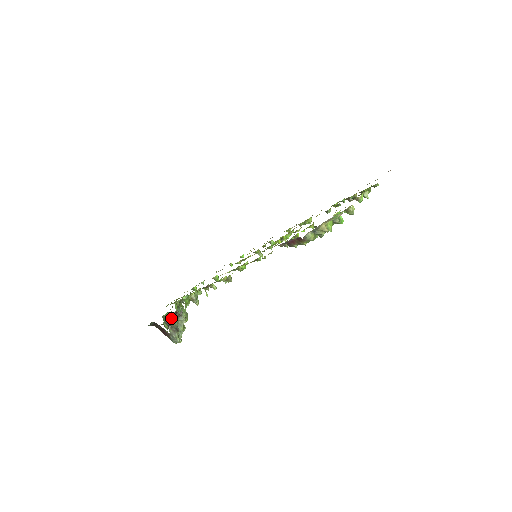
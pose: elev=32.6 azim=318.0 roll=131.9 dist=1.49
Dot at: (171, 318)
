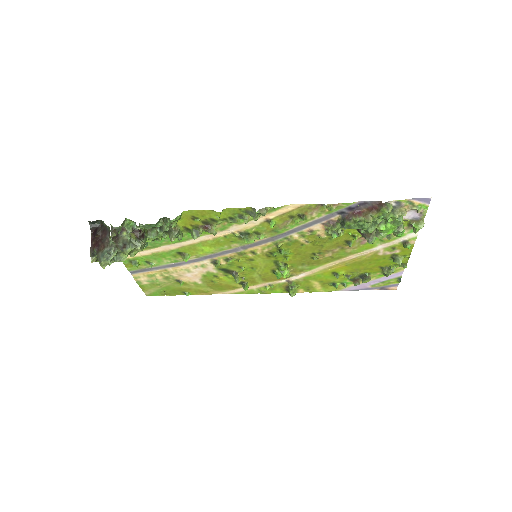
Dot at: (139, 223)
